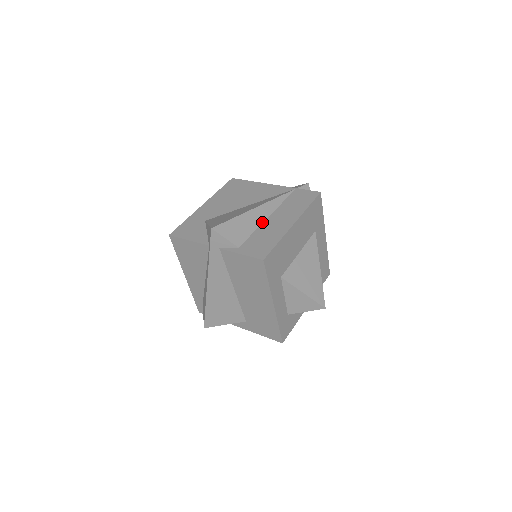
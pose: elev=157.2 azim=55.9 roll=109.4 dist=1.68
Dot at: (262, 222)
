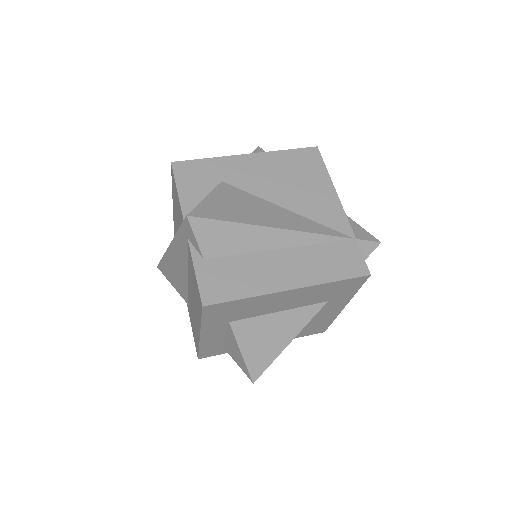
Dot at: (265, 249)
